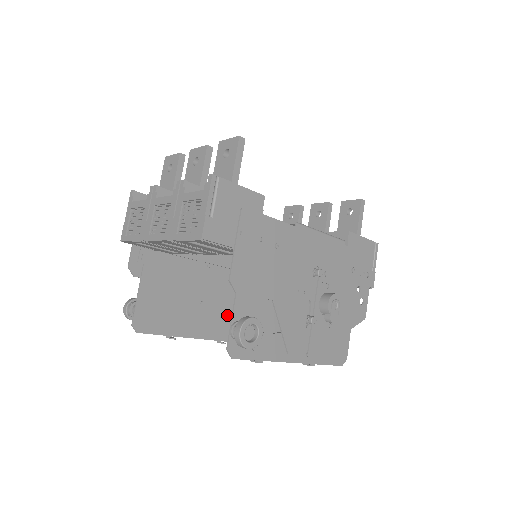
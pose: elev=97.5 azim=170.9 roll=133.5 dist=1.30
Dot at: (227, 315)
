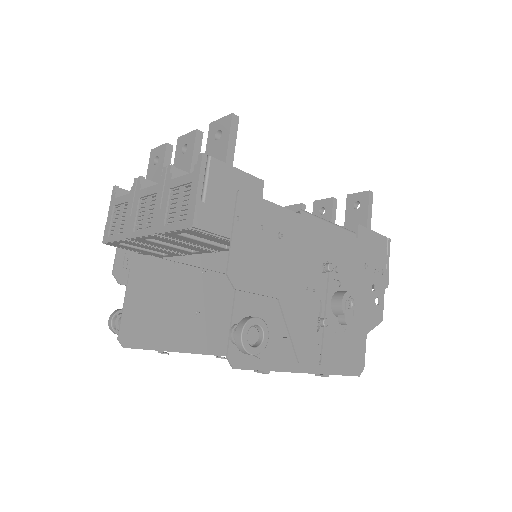
Dot at: (226, 326)
